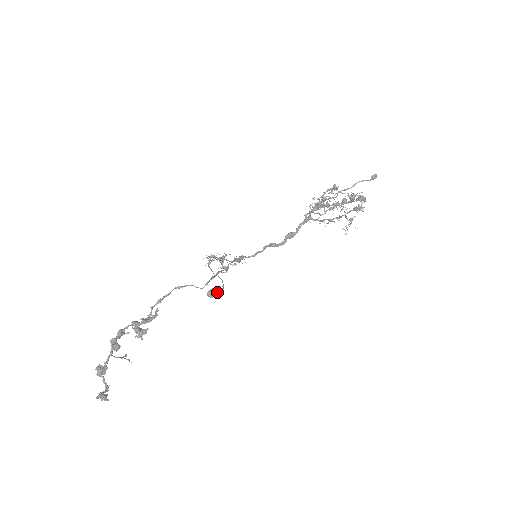
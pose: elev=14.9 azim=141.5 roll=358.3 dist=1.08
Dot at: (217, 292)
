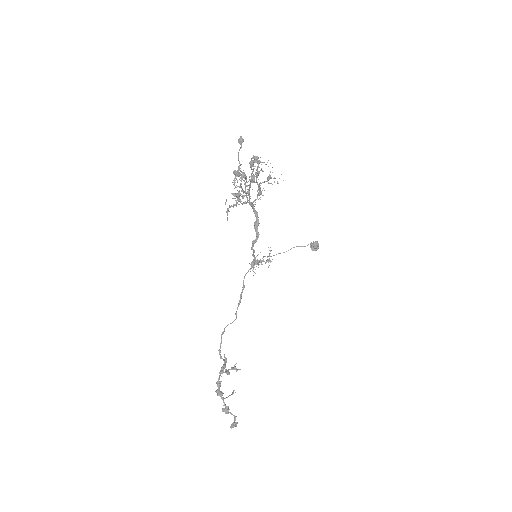
Dot at: (314, 245)
